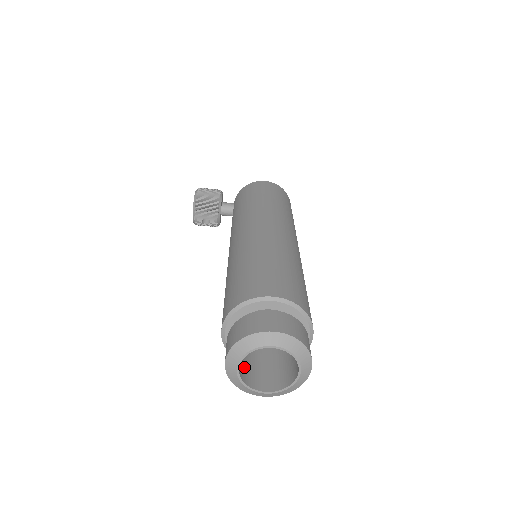
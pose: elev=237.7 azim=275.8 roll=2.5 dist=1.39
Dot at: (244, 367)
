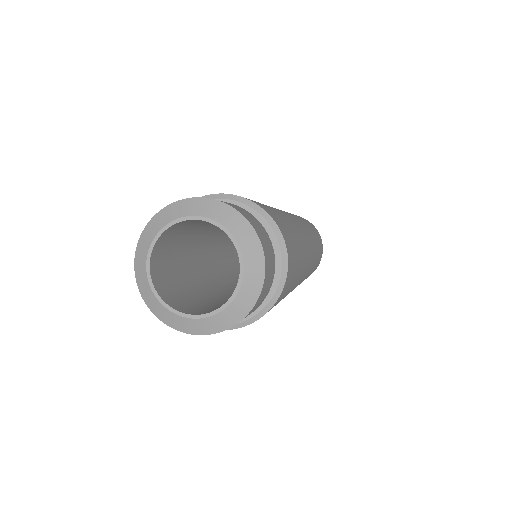
Dot at: (180, 300)
